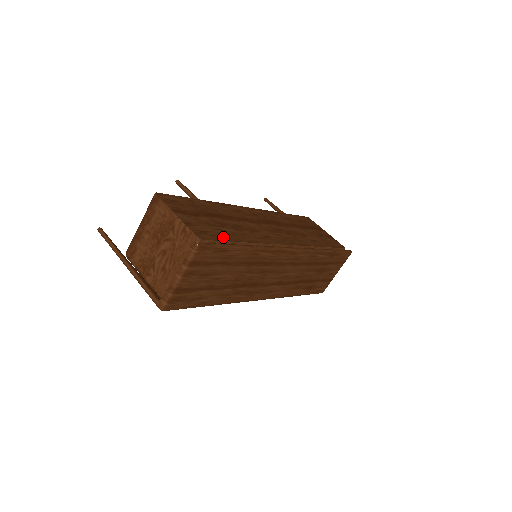
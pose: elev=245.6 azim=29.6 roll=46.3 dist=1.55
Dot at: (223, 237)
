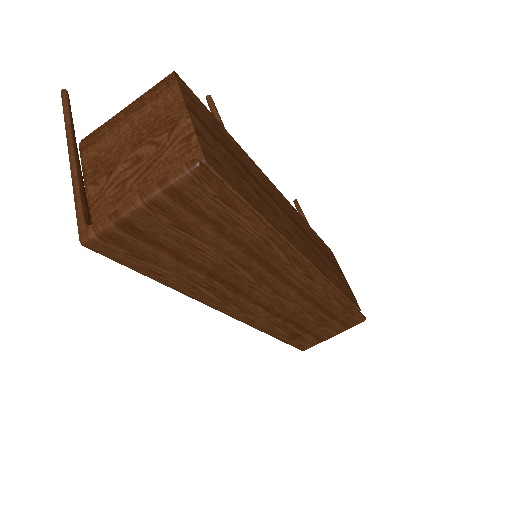
Dot at: (239, 188)
